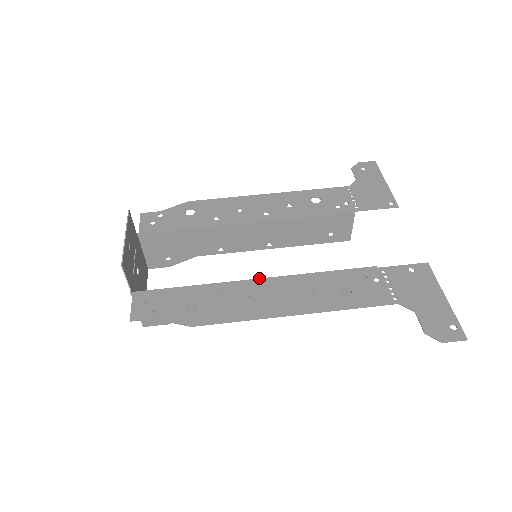
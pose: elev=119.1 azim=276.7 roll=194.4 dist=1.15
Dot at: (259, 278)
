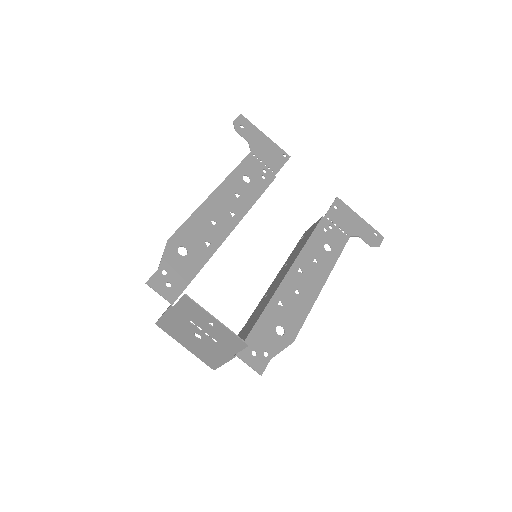
Dot at: (286, 274)
